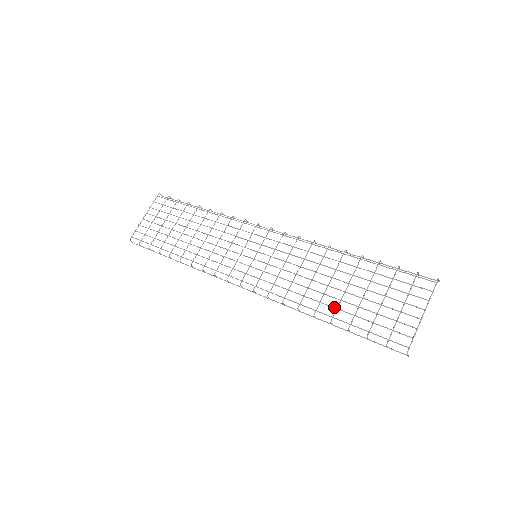
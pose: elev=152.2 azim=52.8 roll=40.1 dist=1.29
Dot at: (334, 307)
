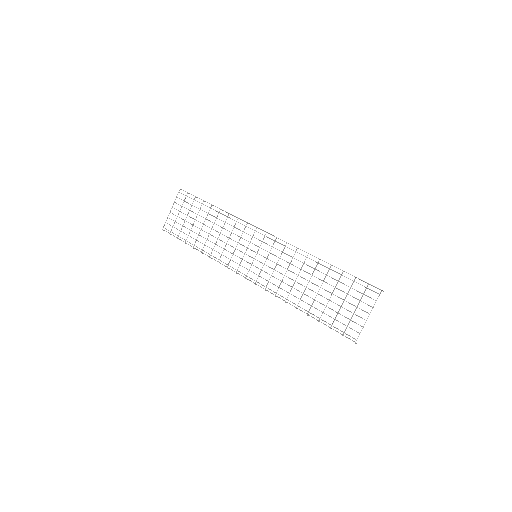
Dot at: (309, 304)
